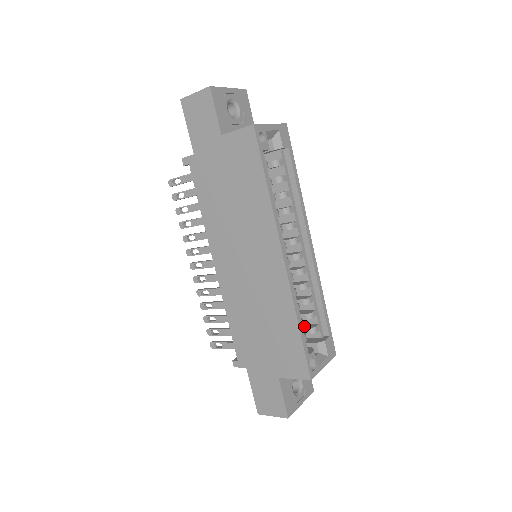
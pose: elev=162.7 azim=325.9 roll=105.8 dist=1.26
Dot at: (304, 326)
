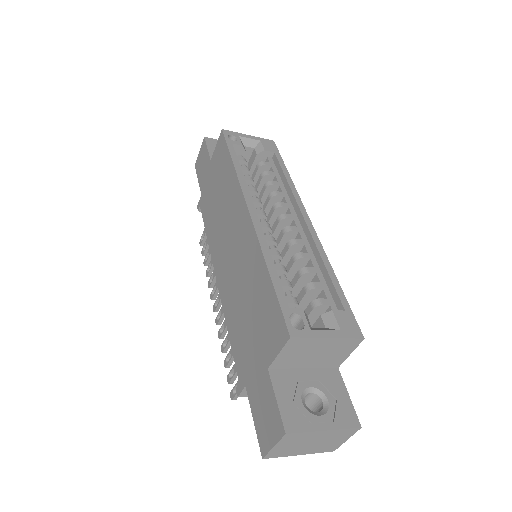
Dot at: occluded
